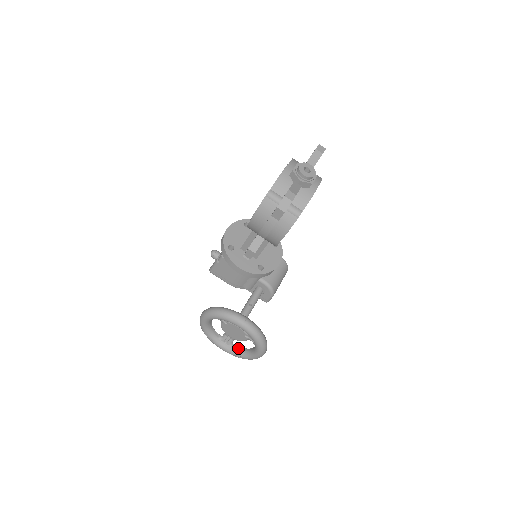
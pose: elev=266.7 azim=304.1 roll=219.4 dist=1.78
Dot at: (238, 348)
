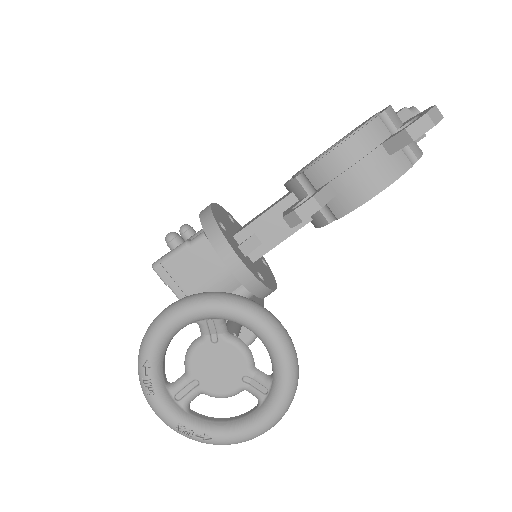
Dot at: (202, 416)
